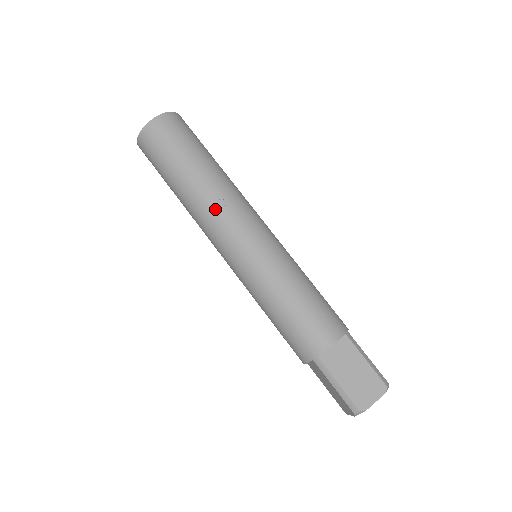
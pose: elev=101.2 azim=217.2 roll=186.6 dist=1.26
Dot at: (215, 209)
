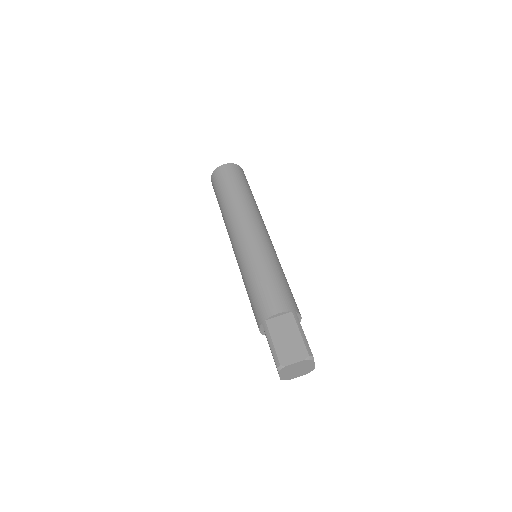
Dot at: (236, 218)
